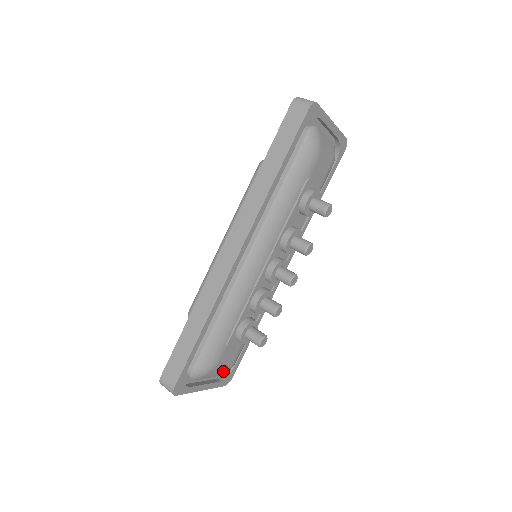
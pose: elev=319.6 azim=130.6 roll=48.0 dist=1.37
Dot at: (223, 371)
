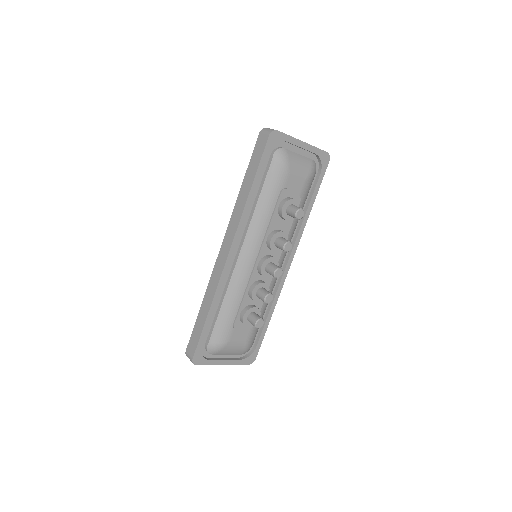
Dot at: (239, 350)
